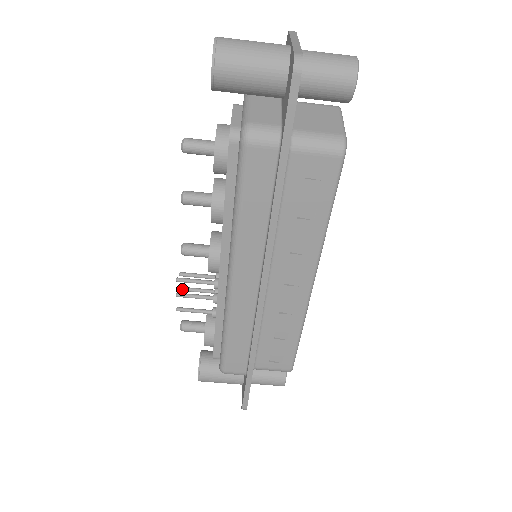
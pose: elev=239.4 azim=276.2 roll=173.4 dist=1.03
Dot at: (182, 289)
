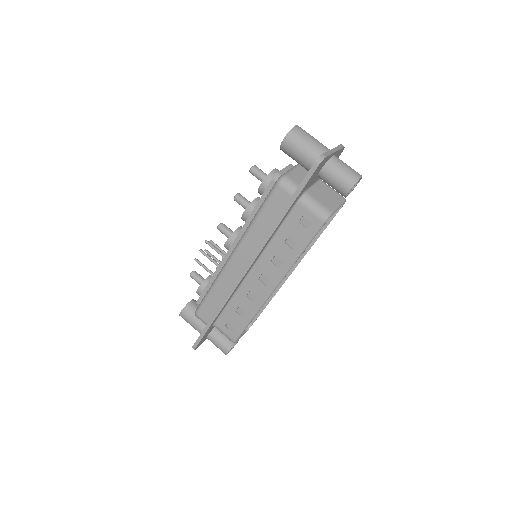
Dot at: (206, 251)
